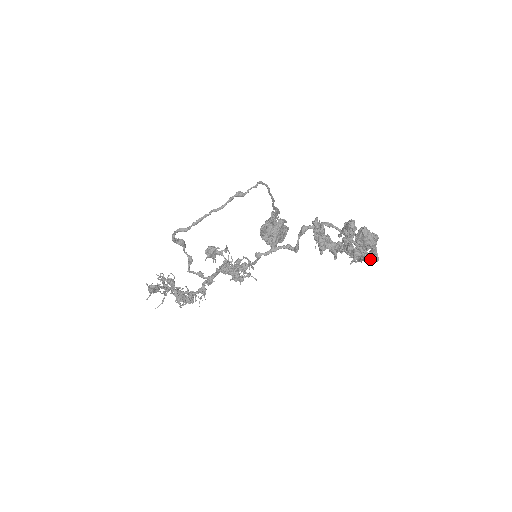
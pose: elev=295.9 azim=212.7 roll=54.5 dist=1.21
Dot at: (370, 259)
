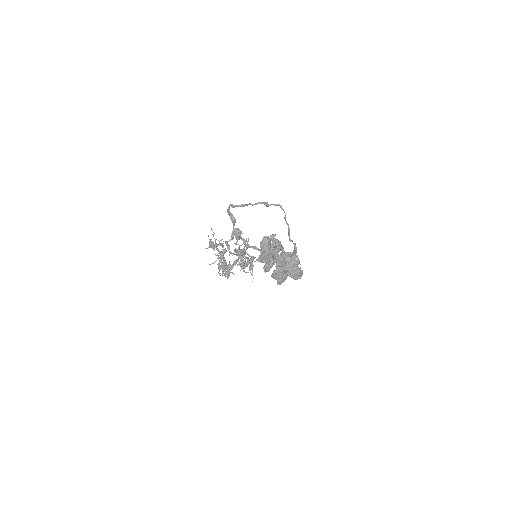
Dot at: (265, 266)
